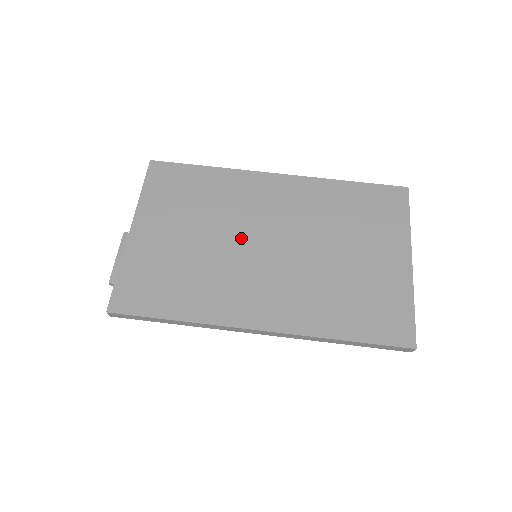
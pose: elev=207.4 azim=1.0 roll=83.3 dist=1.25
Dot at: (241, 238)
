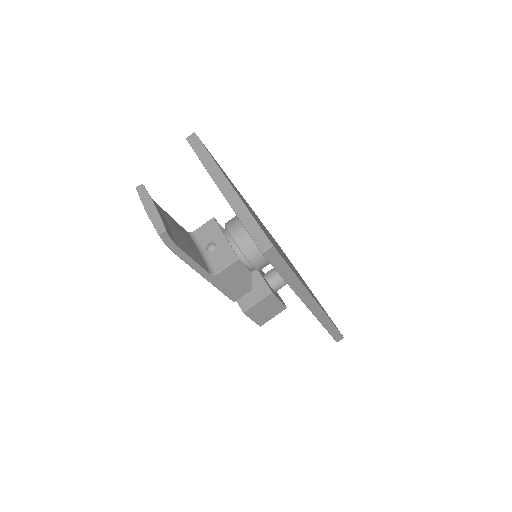
Dot at: occluded
